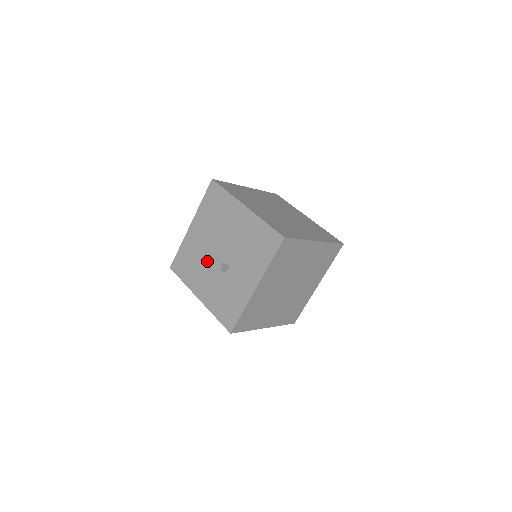
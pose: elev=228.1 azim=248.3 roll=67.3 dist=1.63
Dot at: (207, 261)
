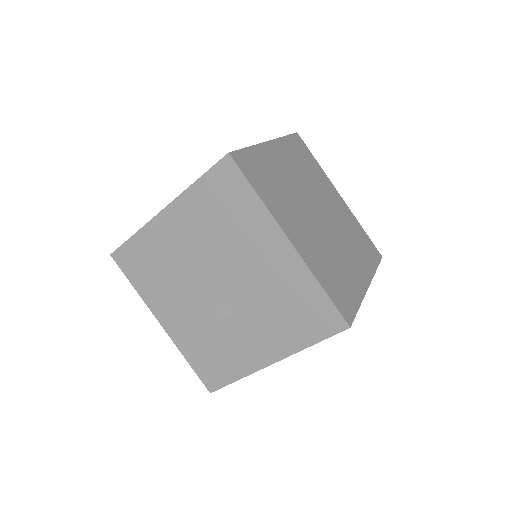
Dot at: (188, 283)
